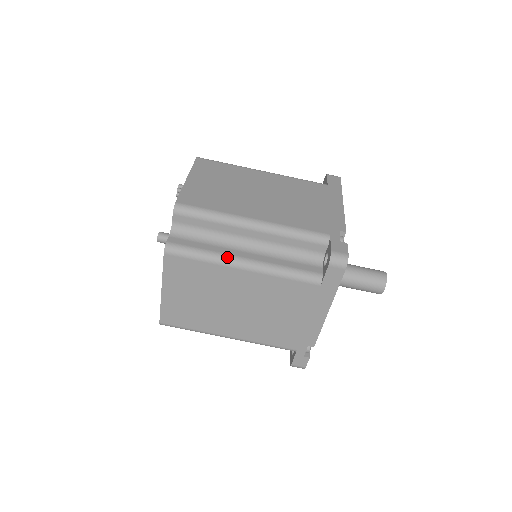
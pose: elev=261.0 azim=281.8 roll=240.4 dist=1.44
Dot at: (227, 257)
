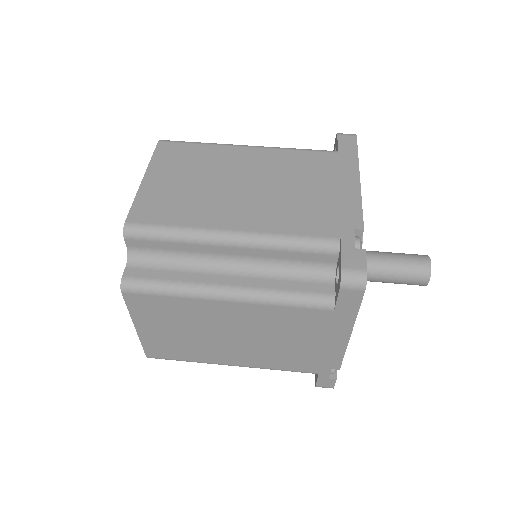
Dot at: occluded
